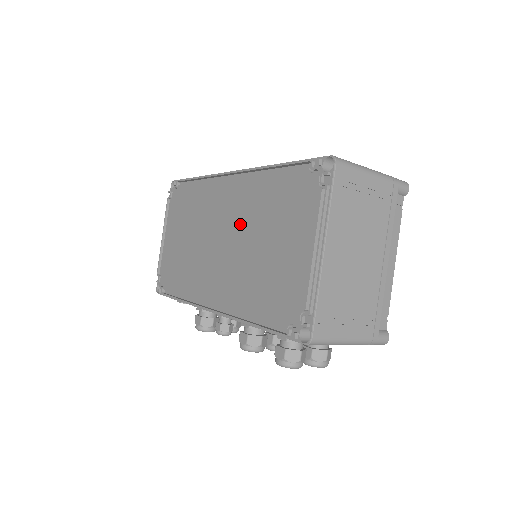
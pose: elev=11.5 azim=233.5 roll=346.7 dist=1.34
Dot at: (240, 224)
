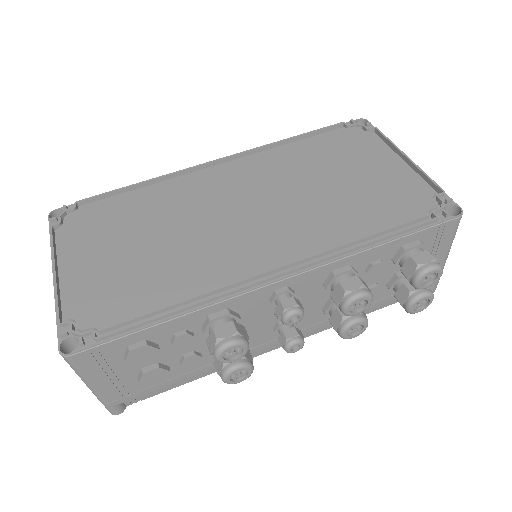
Dot at: (273, 184)
